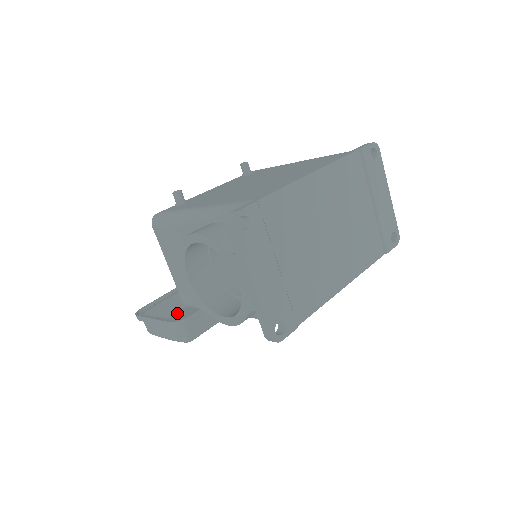
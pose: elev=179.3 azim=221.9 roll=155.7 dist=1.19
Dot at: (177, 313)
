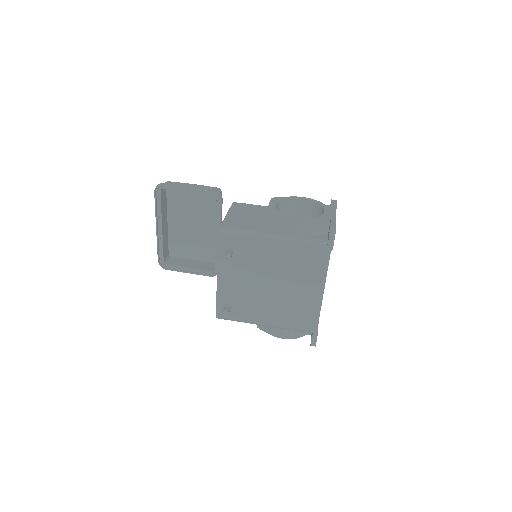
Dot at: (169, 236)
